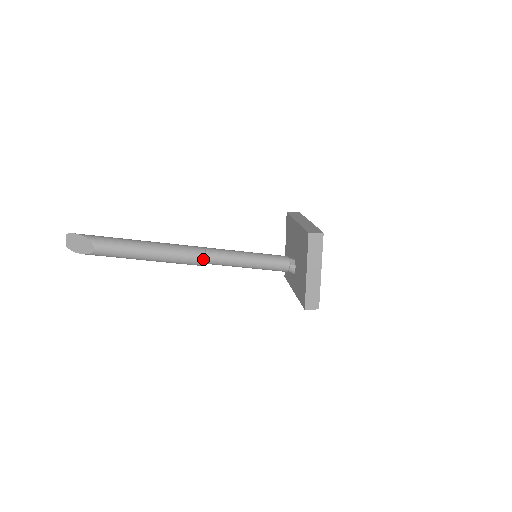
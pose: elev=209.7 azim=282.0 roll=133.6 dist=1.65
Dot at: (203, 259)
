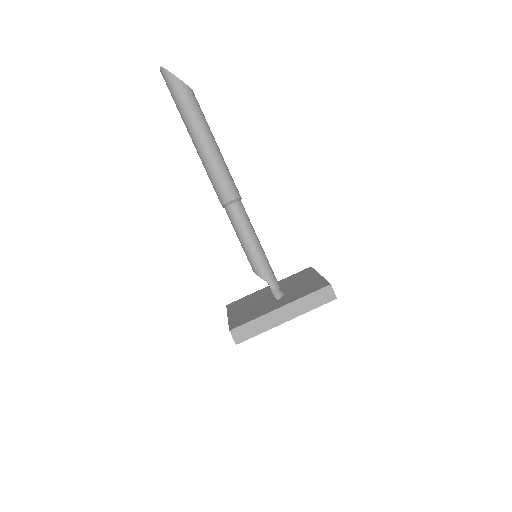
Dot at: (241, 198)
